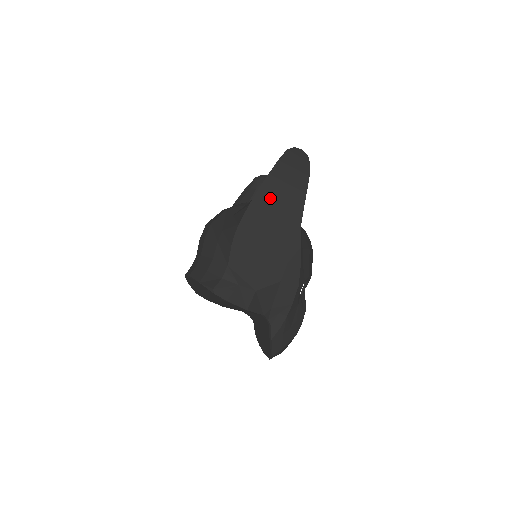
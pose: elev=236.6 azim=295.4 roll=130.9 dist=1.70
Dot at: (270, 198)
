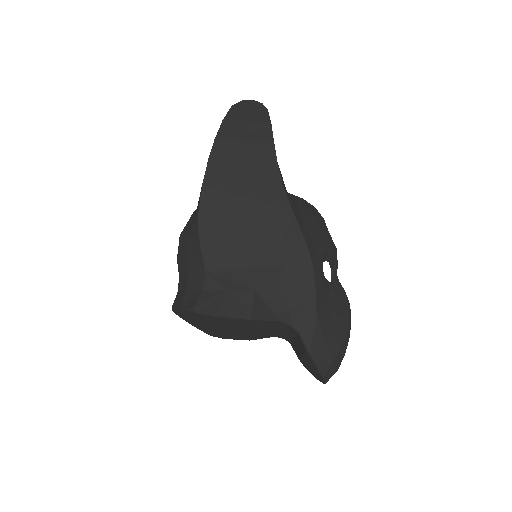
Dot at: (227, 166)
